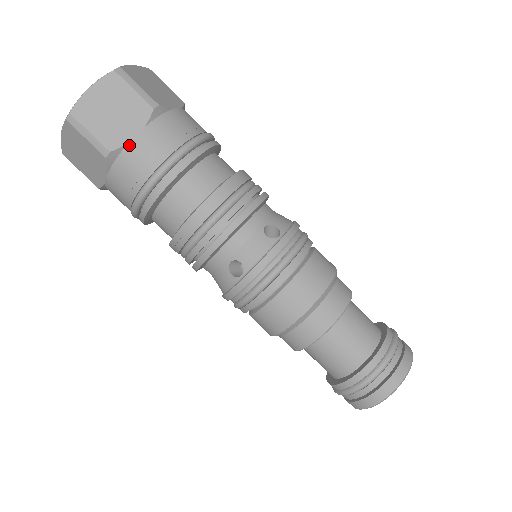
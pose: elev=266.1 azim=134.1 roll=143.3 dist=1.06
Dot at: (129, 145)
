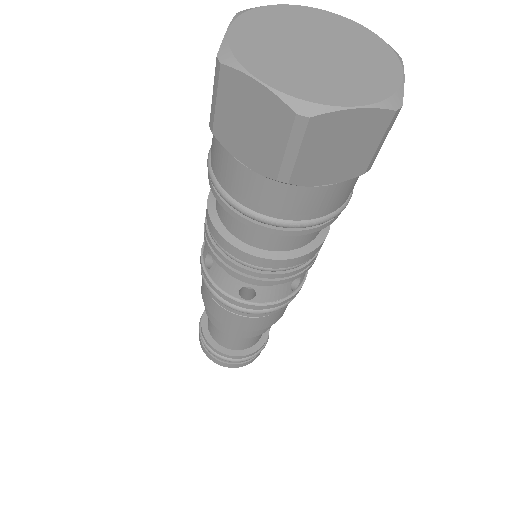
Dot at: (308, 188)
